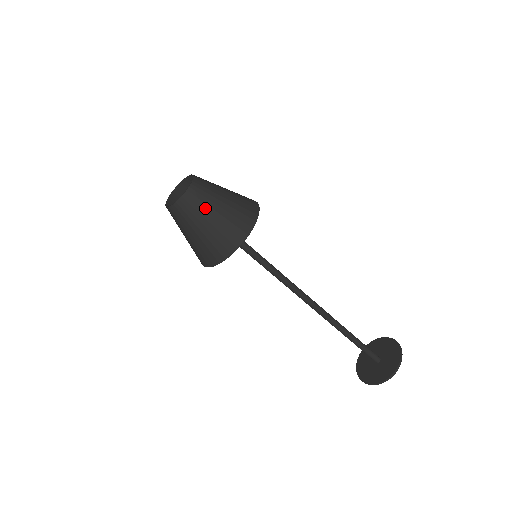
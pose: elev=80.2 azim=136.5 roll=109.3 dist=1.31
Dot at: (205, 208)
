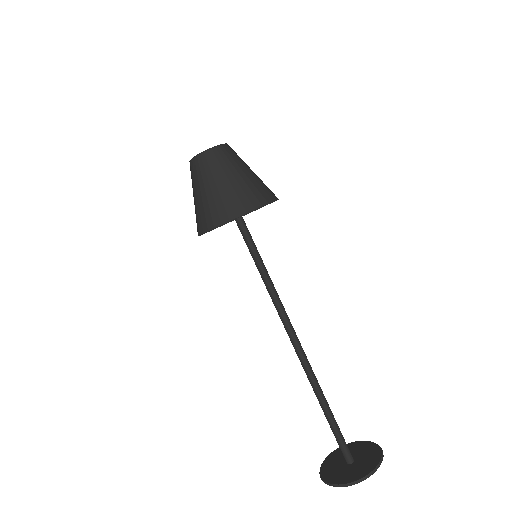
Dot at: (225, 168)
